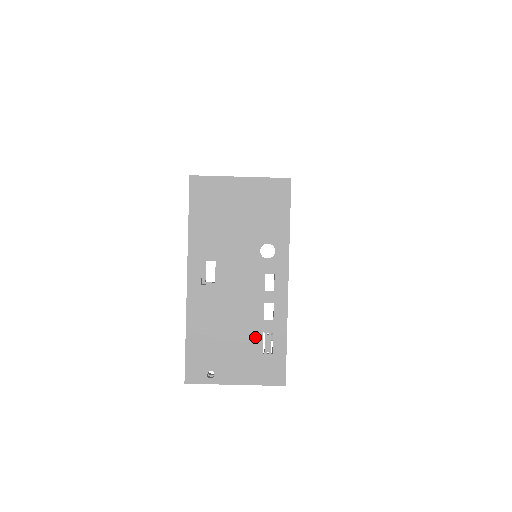
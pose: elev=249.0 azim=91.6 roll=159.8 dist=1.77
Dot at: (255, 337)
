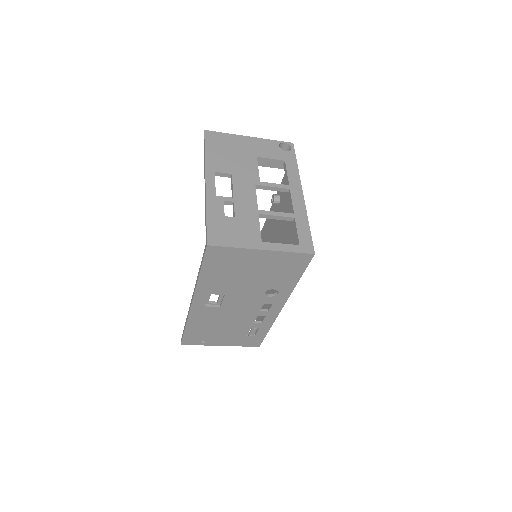
Dot at: (244, 329)
